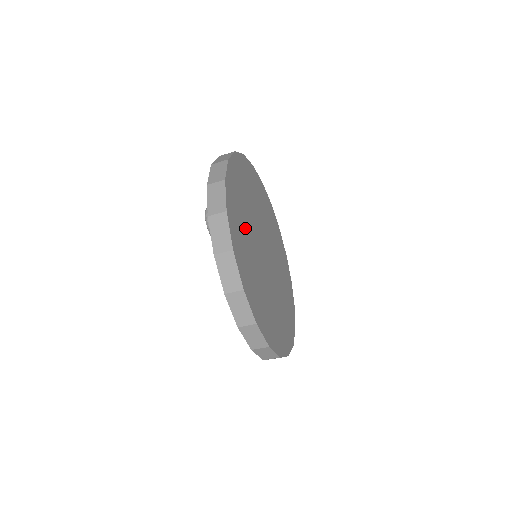
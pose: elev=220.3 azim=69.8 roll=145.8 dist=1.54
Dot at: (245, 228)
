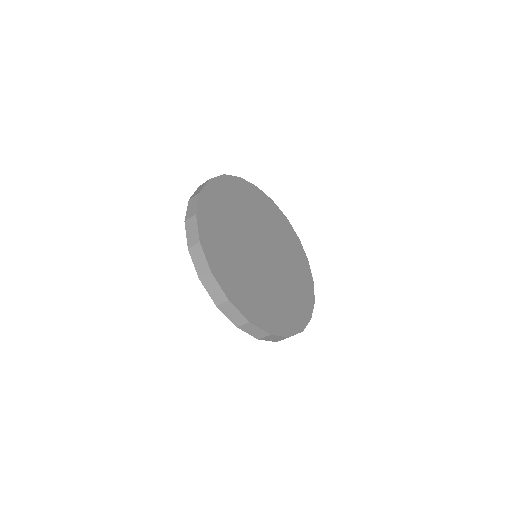
Dot at: (253, 287)
